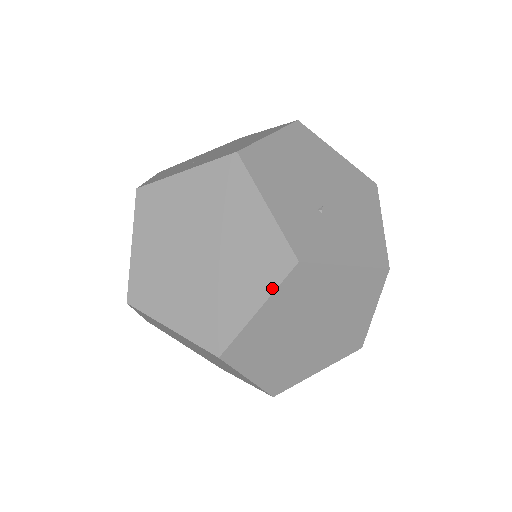
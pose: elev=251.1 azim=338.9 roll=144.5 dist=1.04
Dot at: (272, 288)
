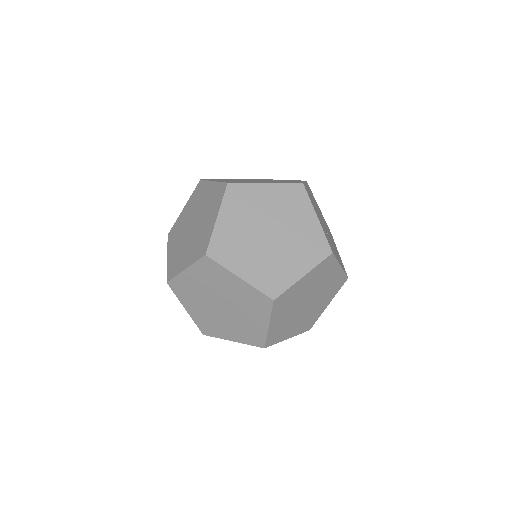
Dot at: (315, 264)
